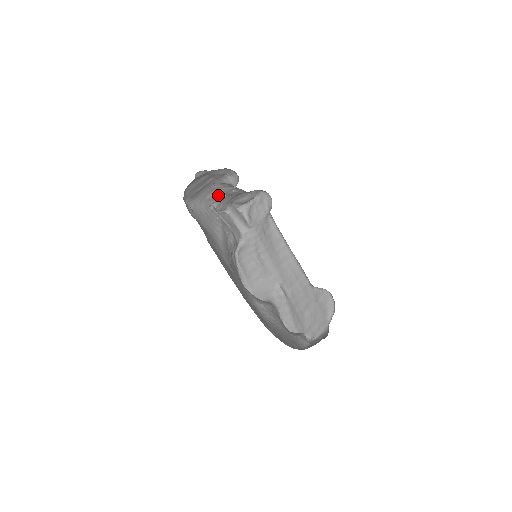
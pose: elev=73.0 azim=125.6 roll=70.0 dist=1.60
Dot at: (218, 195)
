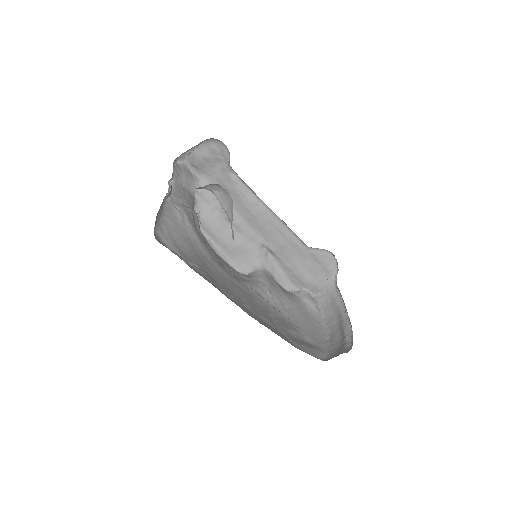
Dot at: occluded
